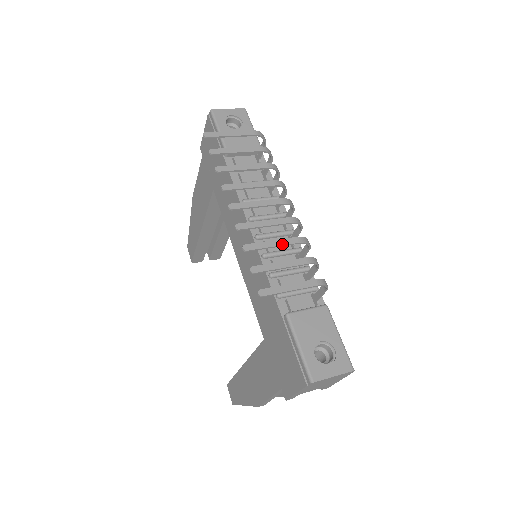
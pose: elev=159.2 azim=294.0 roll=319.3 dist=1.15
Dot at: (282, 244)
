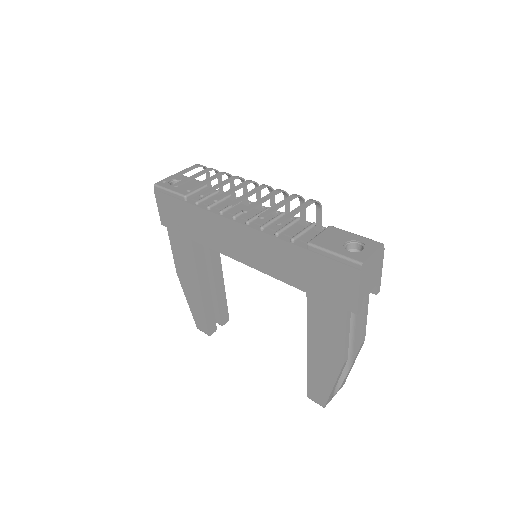
Dot at: (268, 197)
